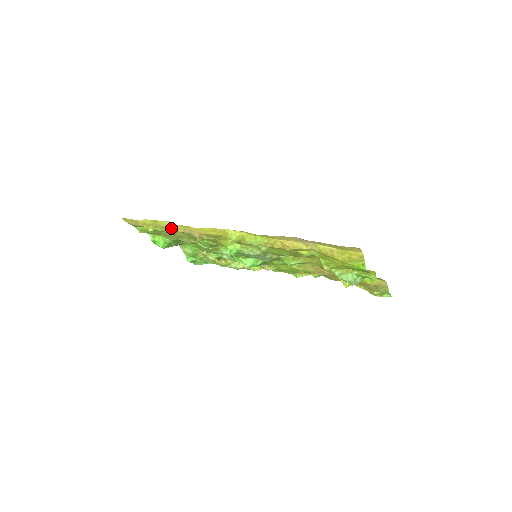
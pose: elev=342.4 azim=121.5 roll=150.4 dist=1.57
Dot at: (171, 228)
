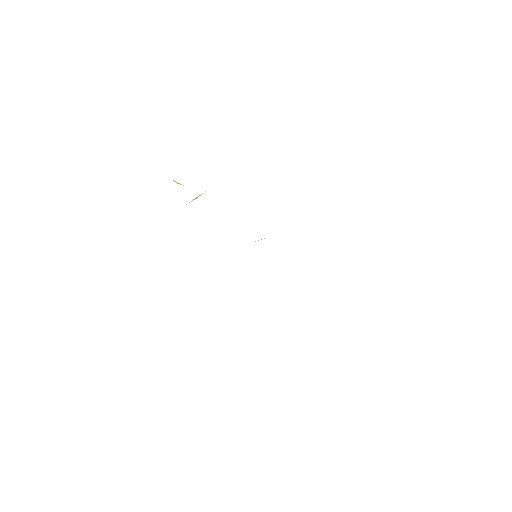
Dot at: occluded
